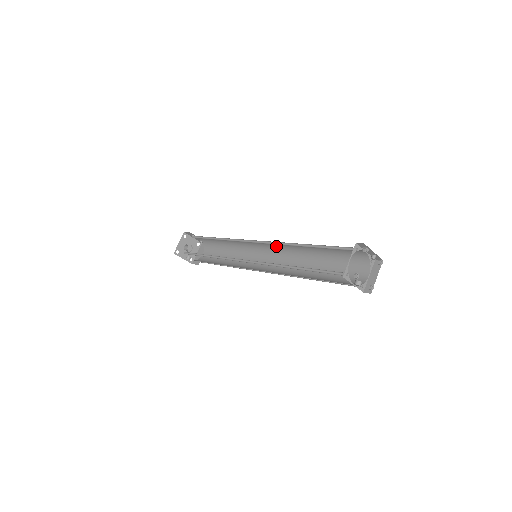
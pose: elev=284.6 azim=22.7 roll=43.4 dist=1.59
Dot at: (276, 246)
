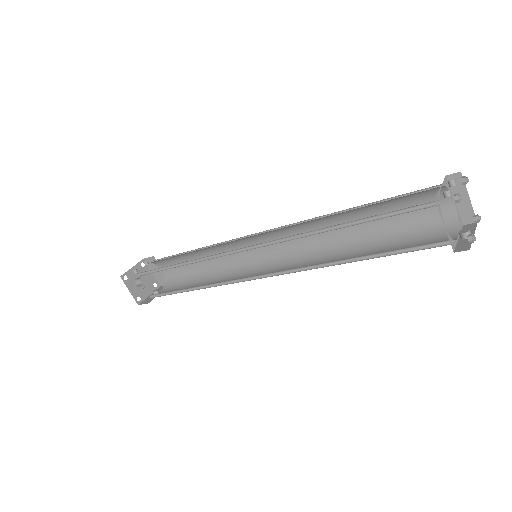
Dot at: occluded
